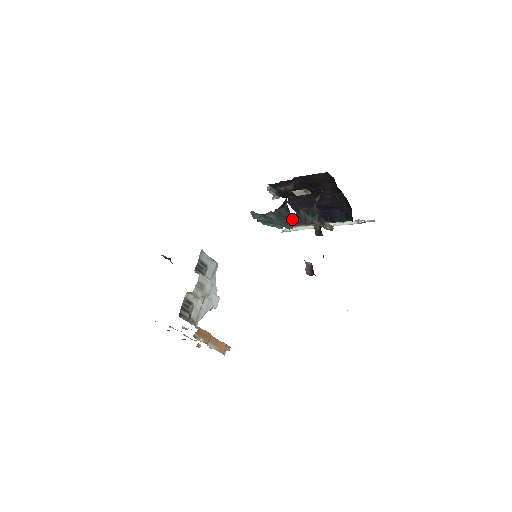
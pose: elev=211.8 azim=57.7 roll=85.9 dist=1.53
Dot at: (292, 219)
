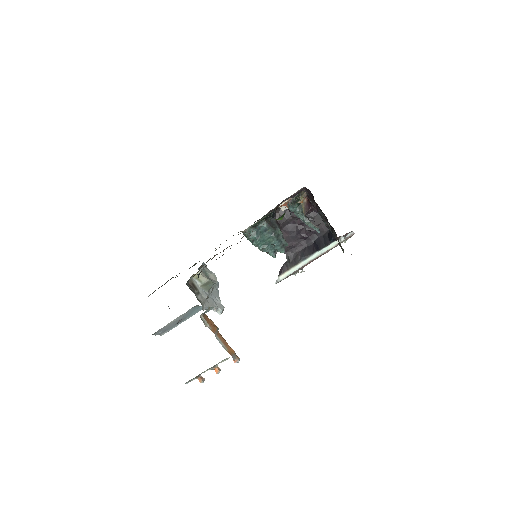
Dot at: (283, 236)
